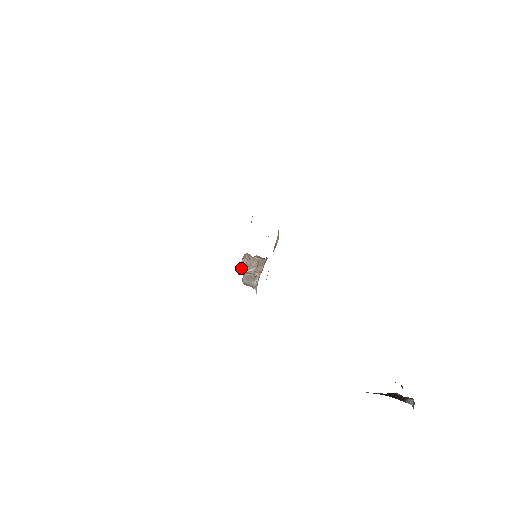
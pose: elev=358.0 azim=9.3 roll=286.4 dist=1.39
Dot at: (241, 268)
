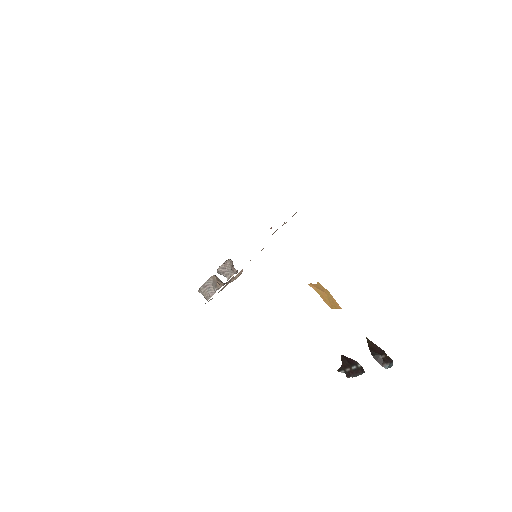
Dot at: (226, 264)
